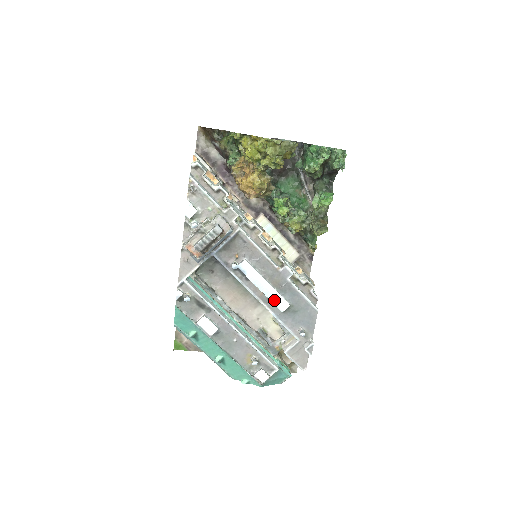
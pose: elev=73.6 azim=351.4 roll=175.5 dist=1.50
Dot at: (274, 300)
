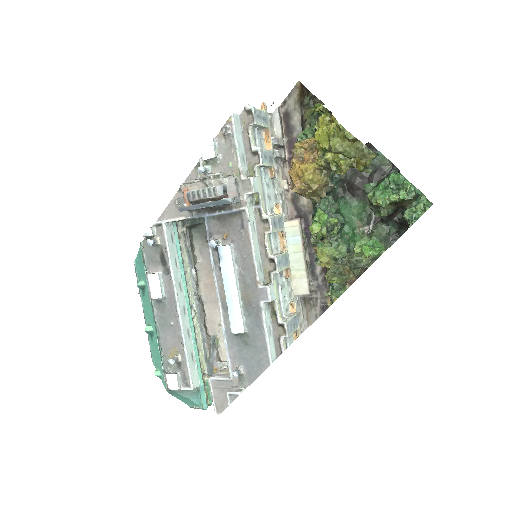
Dot at: (232, 313)
